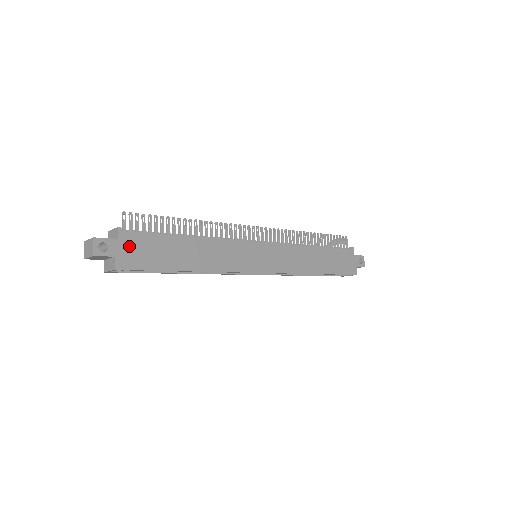
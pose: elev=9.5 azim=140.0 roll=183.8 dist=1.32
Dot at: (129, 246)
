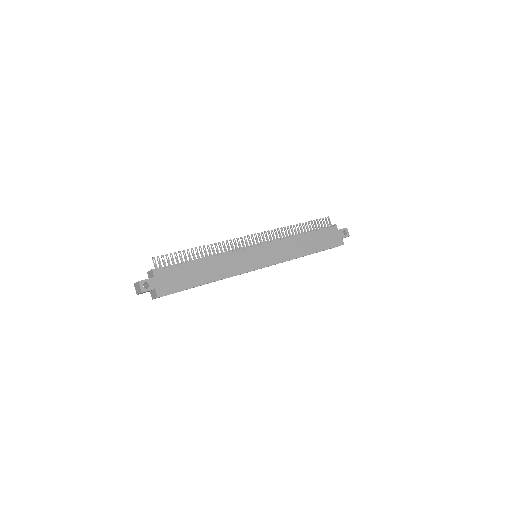
Dot at: (162, 279)
